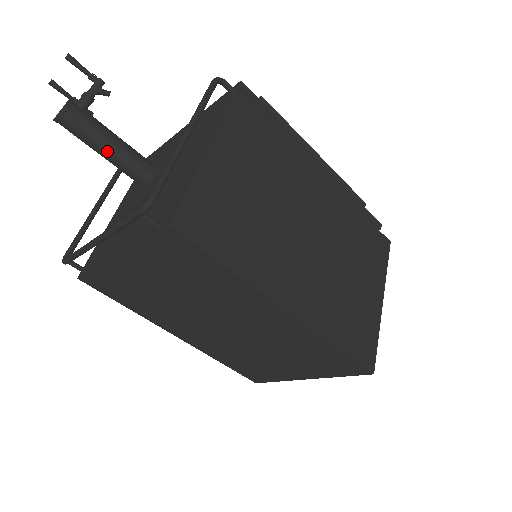
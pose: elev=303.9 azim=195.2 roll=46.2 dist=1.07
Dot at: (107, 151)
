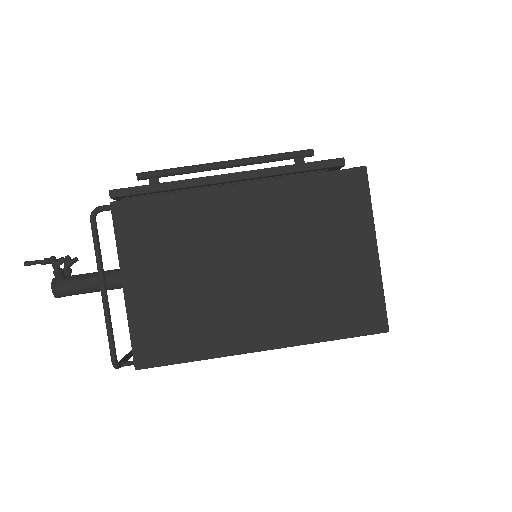
Dot at: (97, 291)
